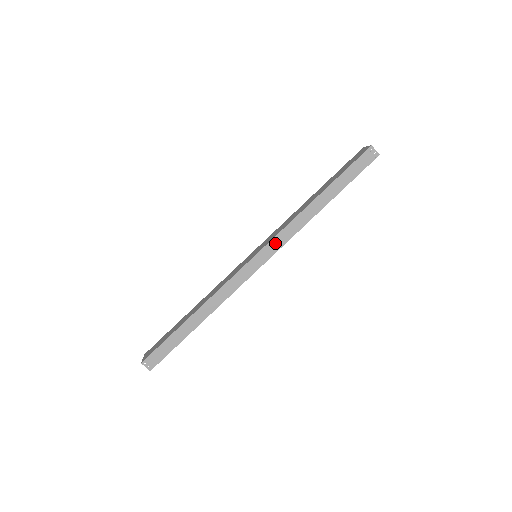
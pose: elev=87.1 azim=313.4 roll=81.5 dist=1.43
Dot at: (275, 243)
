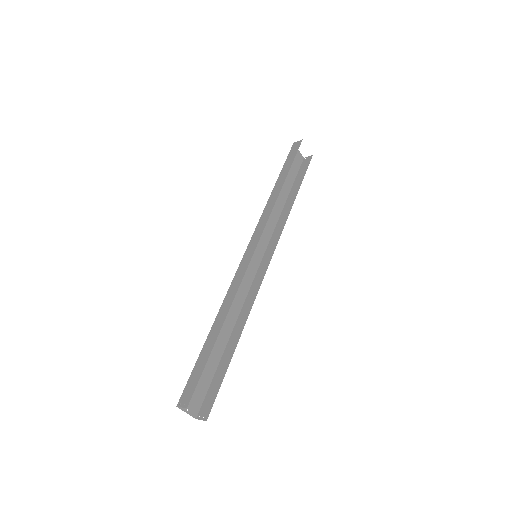
Dot at: (258, 230)
